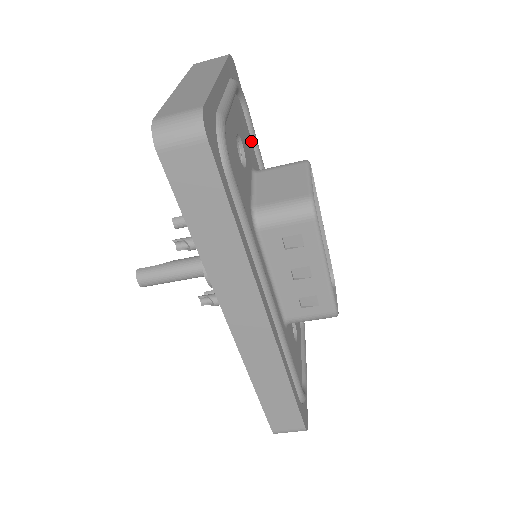
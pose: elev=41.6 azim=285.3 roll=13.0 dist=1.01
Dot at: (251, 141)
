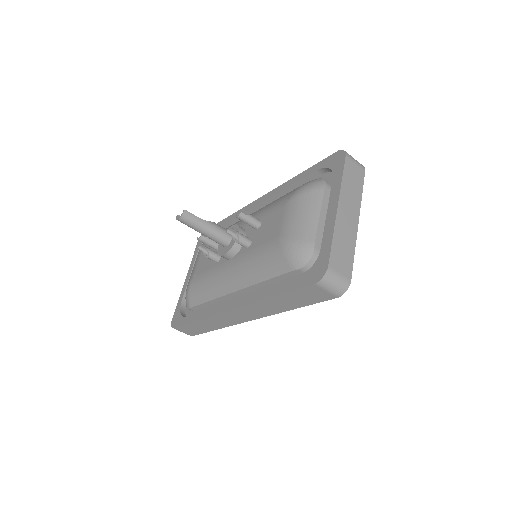
Dot at: occluded
